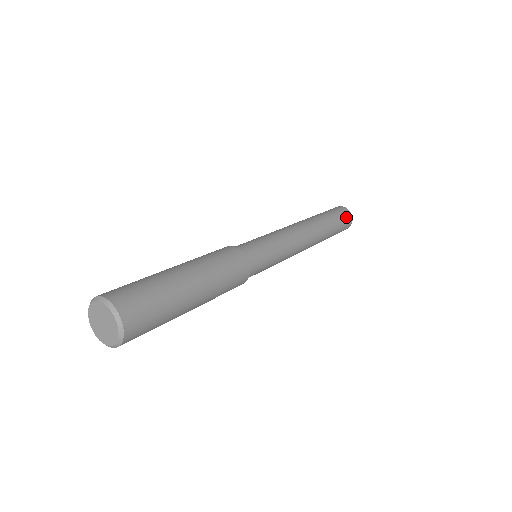
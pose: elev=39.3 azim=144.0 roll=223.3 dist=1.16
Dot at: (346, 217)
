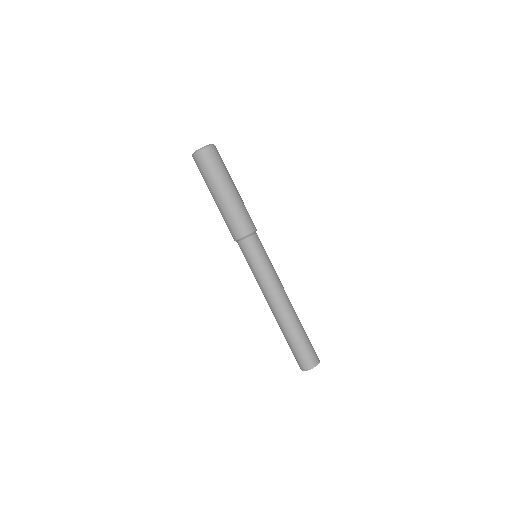
Dot at: (315, 353)
